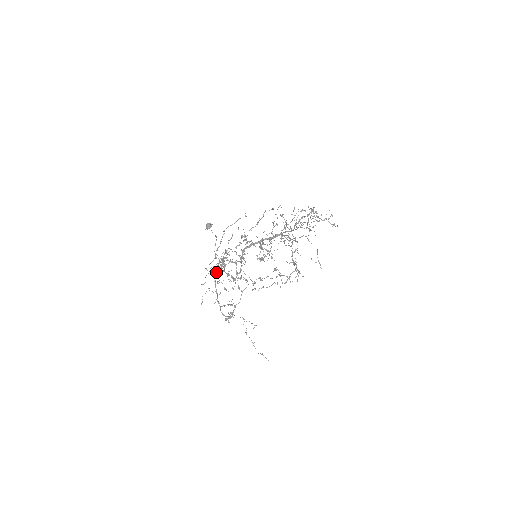
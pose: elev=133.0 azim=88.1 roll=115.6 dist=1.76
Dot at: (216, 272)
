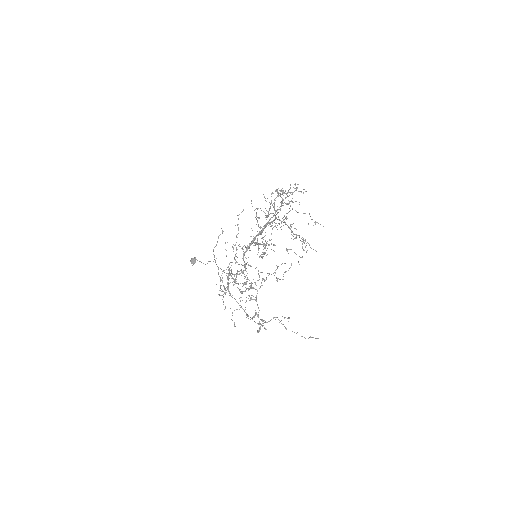
Dot at: occluded
